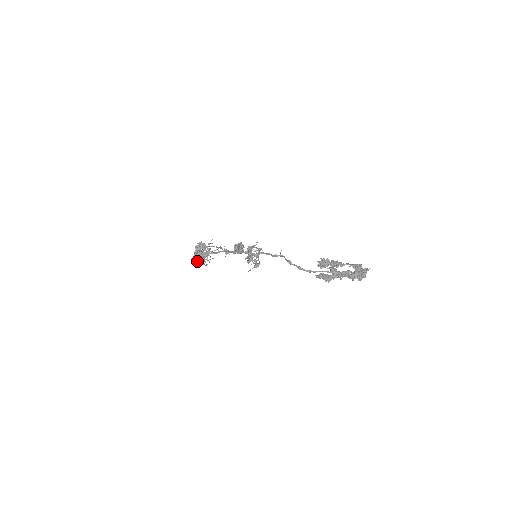
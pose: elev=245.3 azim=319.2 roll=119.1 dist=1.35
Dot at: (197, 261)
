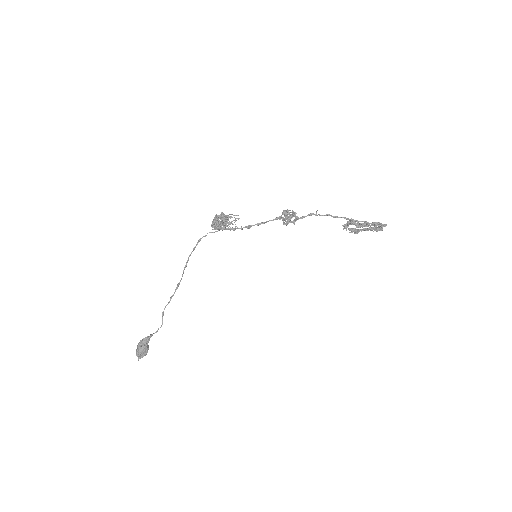
Dot at: (225, 218)
